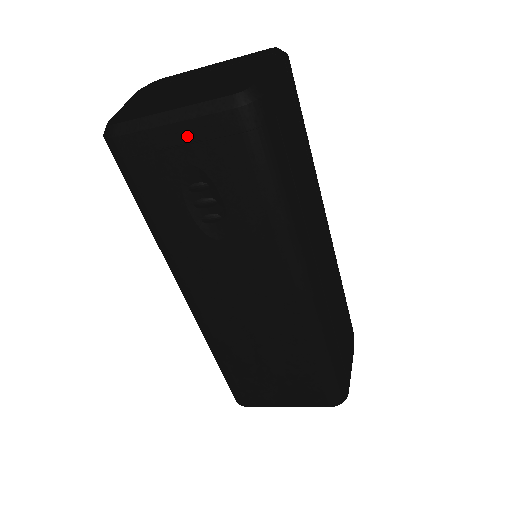
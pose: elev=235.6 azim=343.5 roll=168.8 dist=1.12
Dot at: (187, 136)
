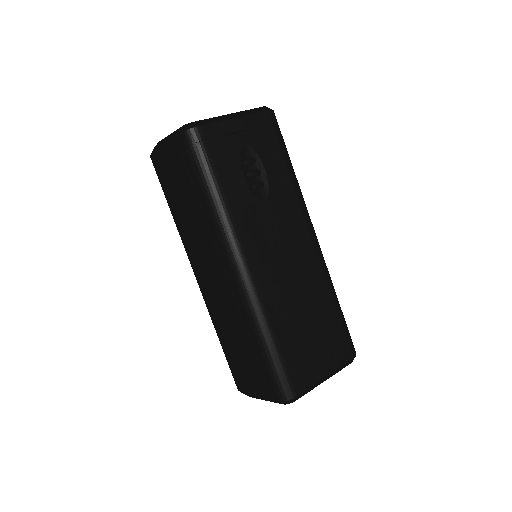
Dot at: (244, 126)
